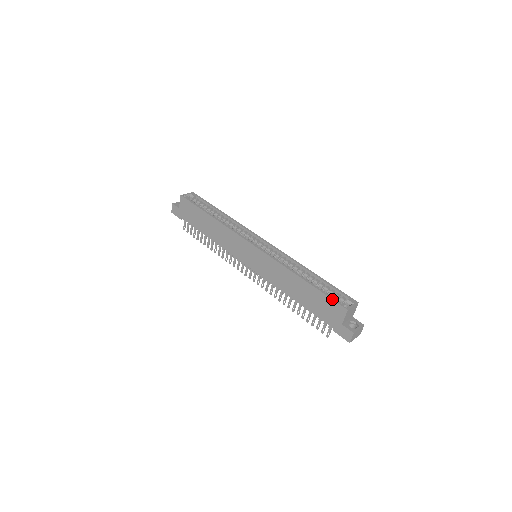
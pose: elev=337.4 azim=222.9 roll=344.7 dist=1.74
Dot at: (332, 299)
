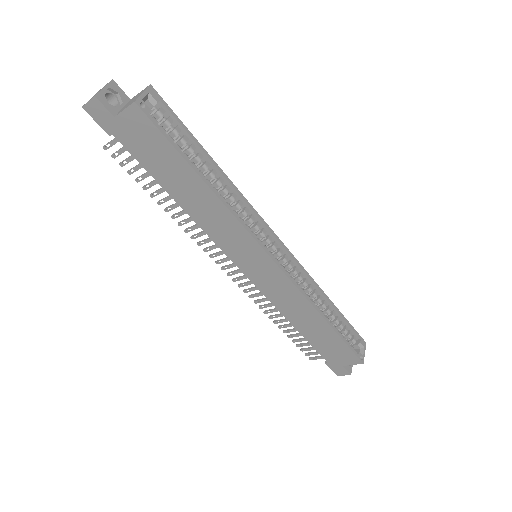
Dot at: (352, 351)
